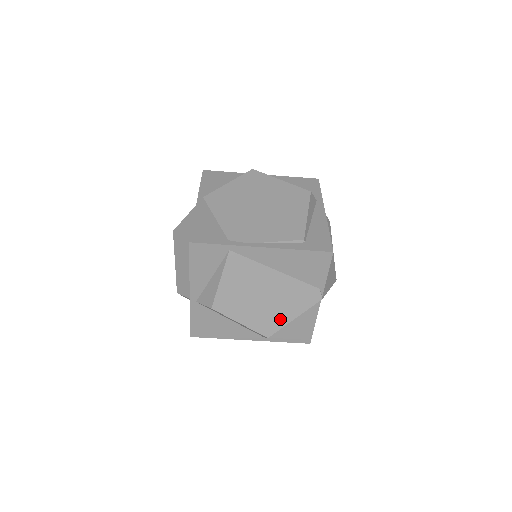
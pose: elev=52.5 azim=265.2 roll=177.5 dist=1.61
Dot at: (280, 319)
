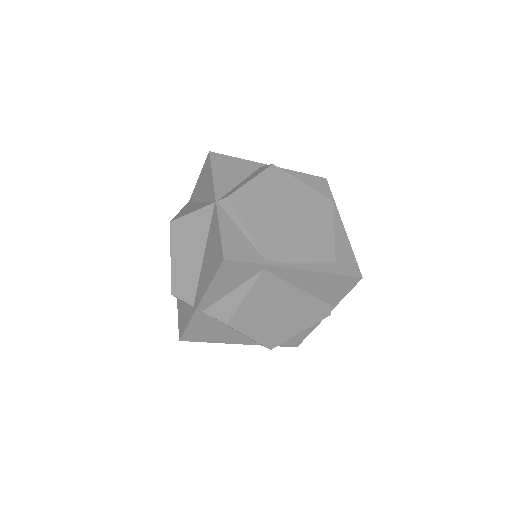
Dot at: (288, 333)
